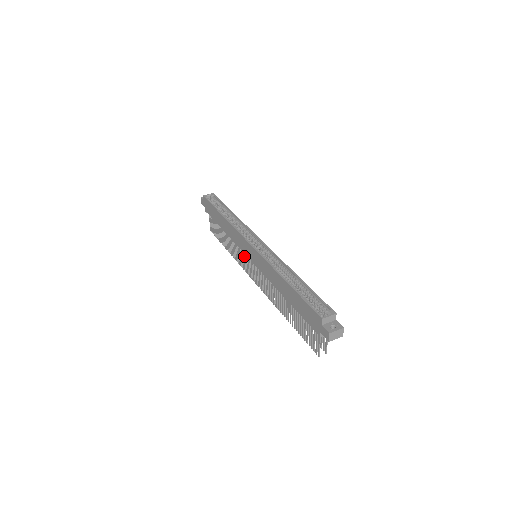
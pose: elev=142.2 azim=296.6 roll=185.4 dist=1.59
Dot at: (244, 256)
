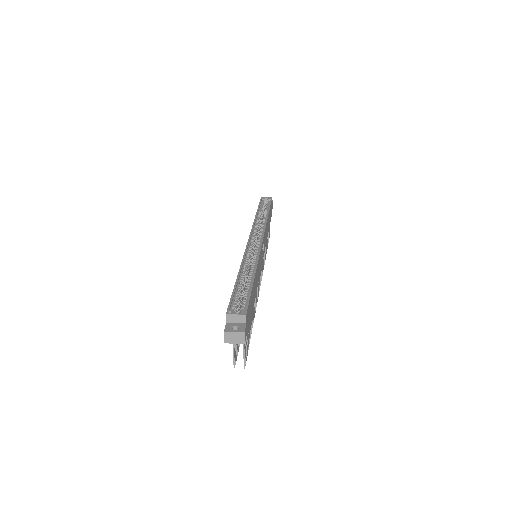
Dot at: occluded
